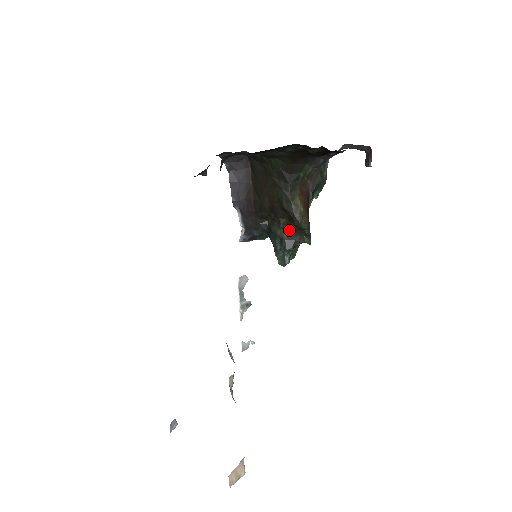
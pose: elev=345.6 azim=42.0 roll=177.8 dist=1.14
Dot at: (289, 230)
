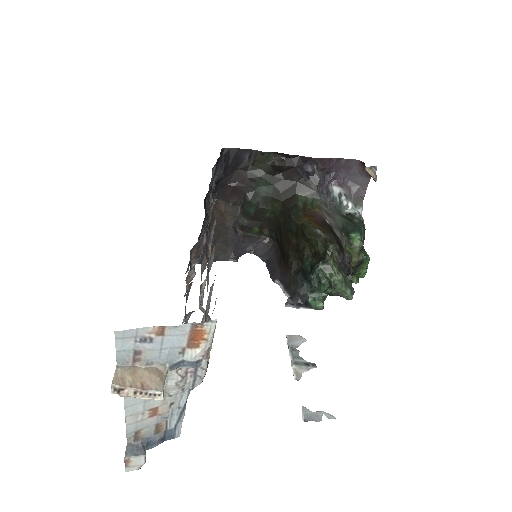
Dot at: (315, 253)
